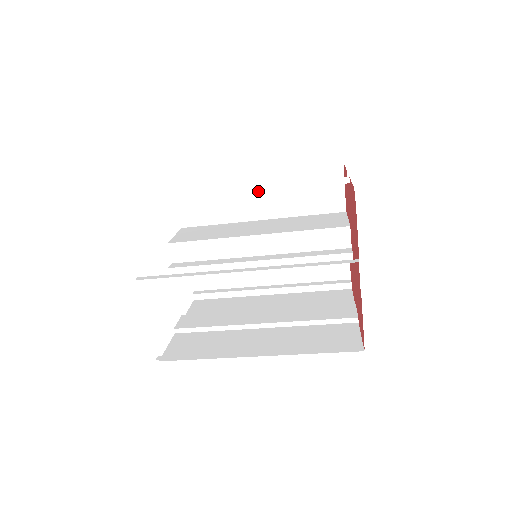
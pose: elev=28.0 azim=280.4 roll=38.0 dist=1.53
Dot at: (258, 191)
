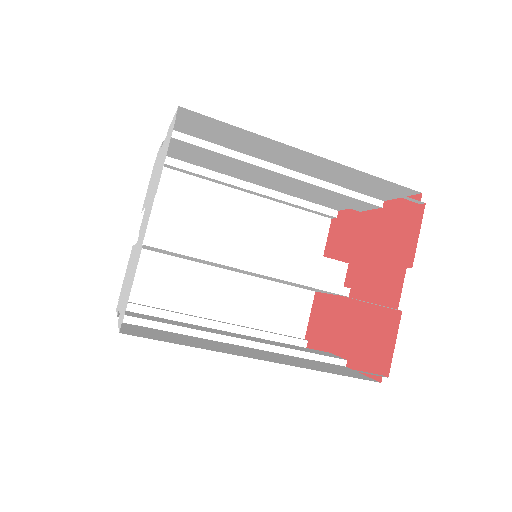
Dot at: (299, 177)
